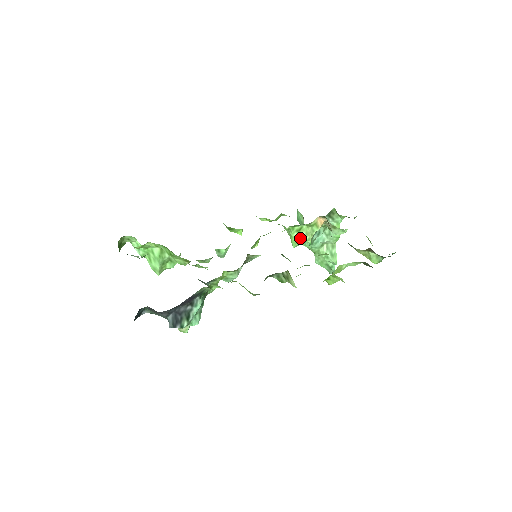
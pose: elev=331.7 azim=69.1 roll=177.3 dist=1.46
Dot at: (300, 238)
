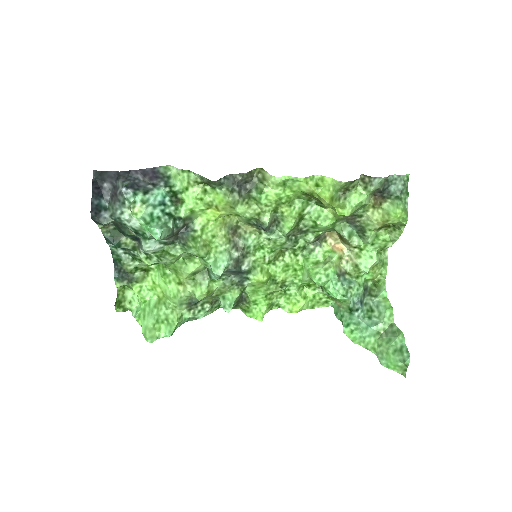
Dot at: (318, 268)
